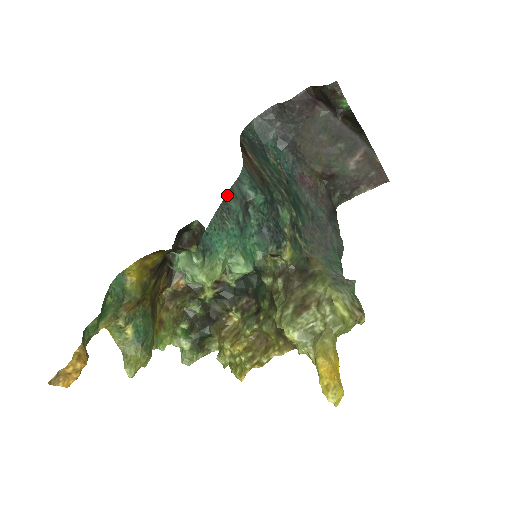
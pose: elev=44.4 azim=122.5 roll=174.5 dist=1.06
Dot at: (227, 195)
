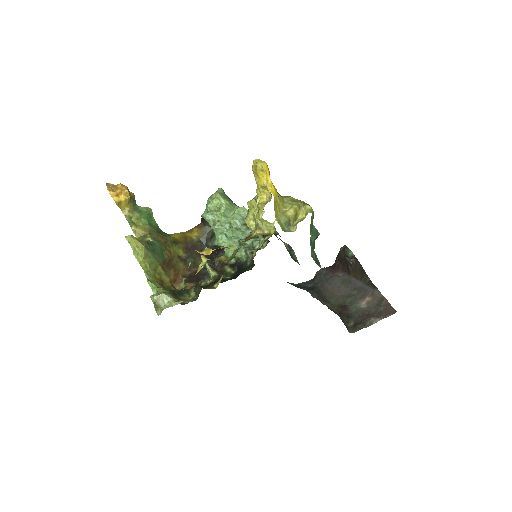
Dot at: occluded
